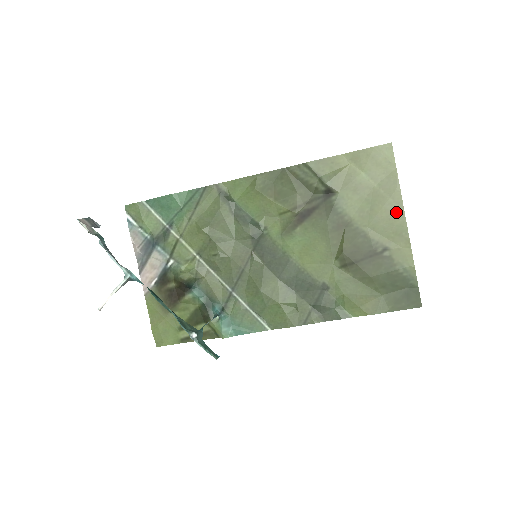
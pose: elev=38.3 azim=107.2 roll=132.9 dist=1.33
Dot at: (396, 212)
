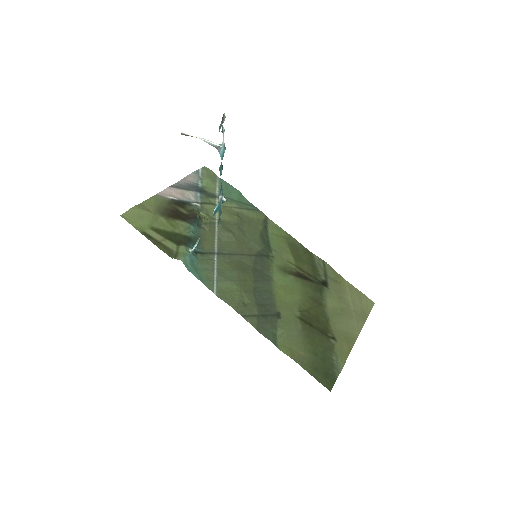
Dot at: (354, 330)
